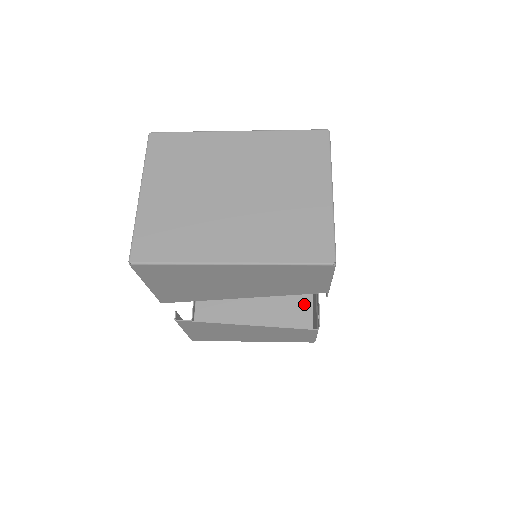
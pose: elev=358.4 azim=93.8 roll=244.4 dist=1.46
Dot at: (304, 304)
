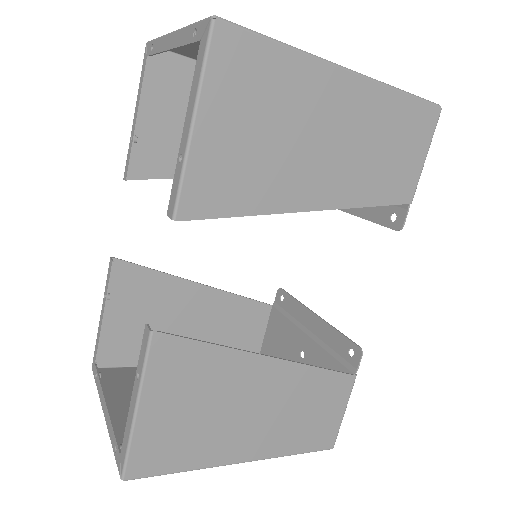
Dot at: occluded
